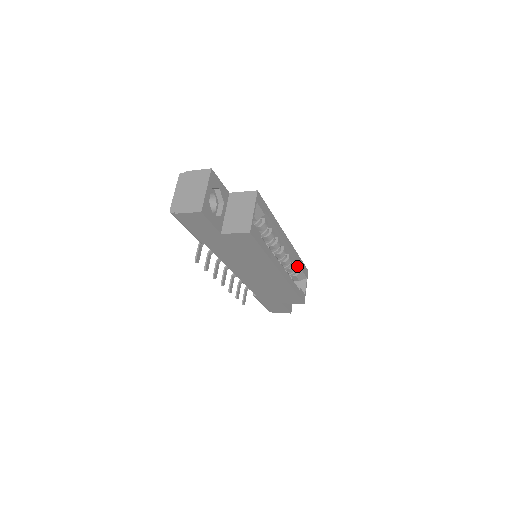
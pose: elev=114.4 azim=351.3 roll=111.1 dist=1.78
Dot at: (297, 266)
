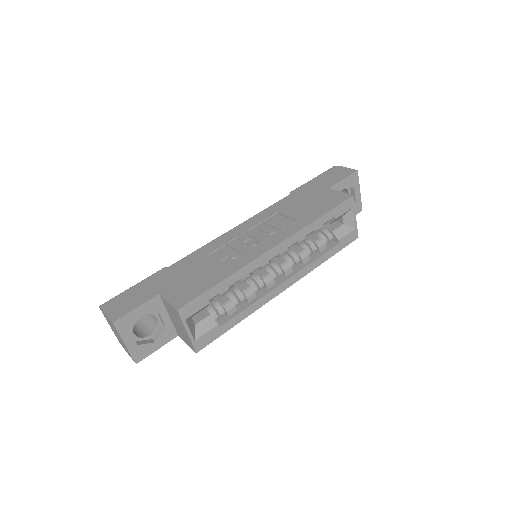
Dot at: occluded
